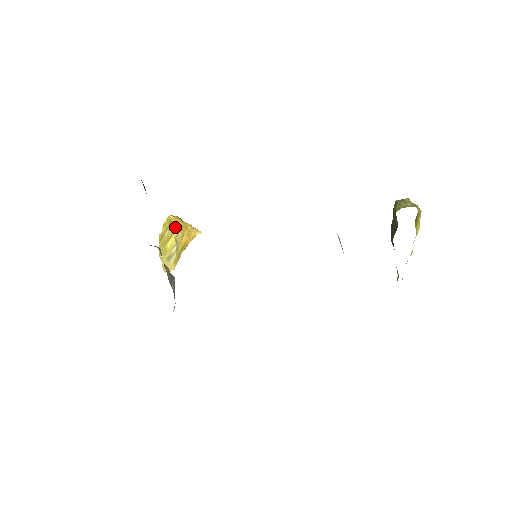
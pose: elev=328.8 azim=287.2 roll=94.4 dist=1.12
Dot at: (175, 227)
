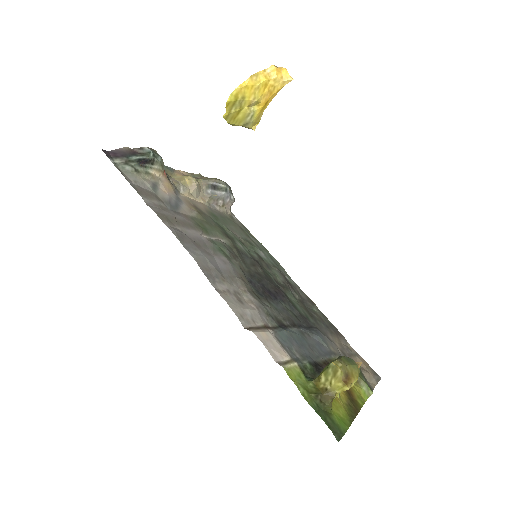
Dot at: (244, 99)
